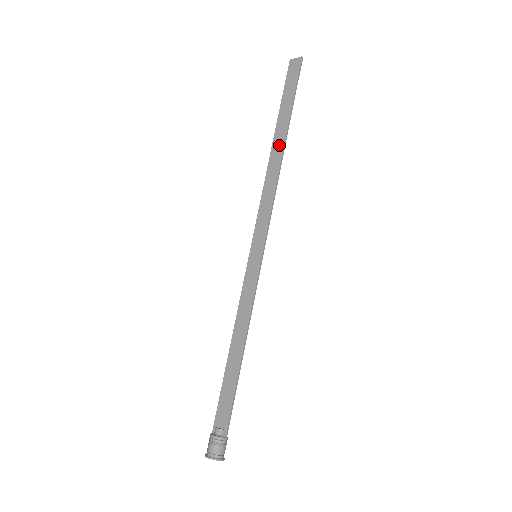
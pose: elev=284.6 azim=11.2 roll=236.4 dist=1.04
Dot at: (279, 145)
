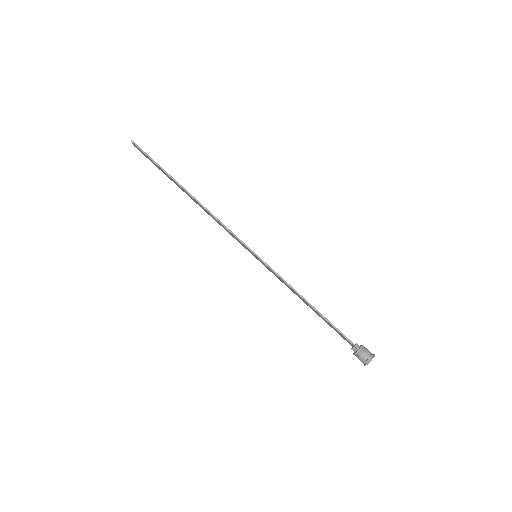
Dot at: (188, 195)
